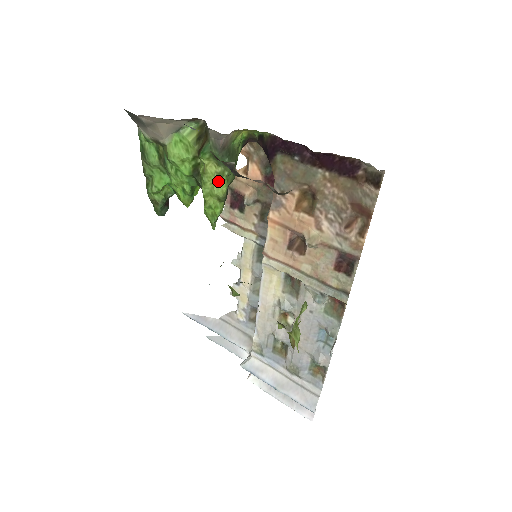
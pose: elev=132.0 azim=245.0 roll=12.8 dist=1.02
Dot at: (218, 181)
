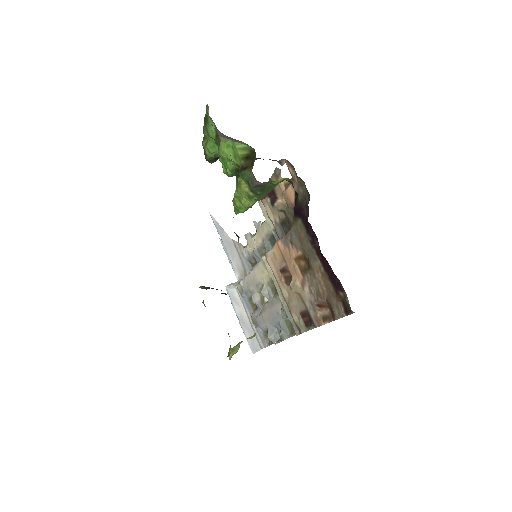
Dot at: (248, 197)
